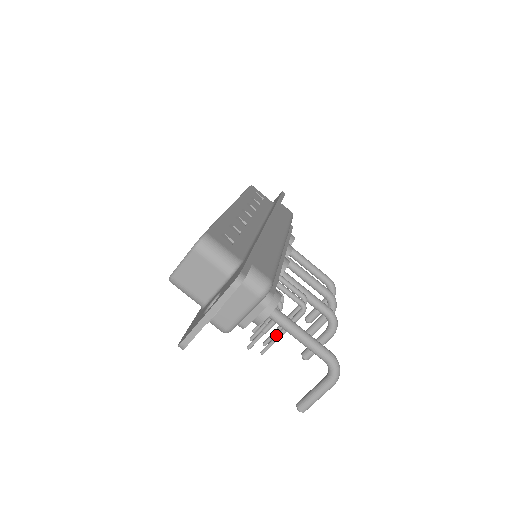
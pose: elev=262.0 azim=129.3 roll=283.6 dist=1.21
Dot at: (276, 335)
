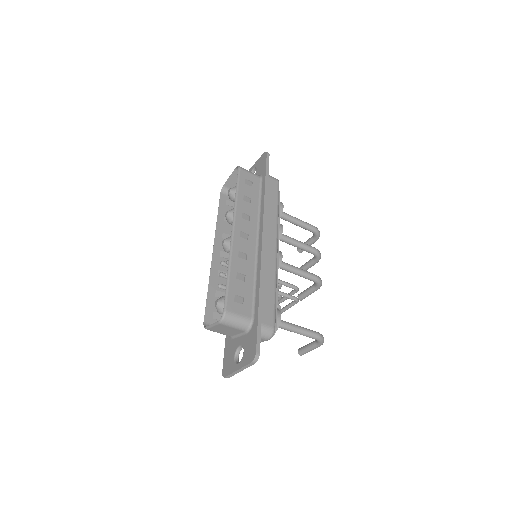
Dot at: occluded
